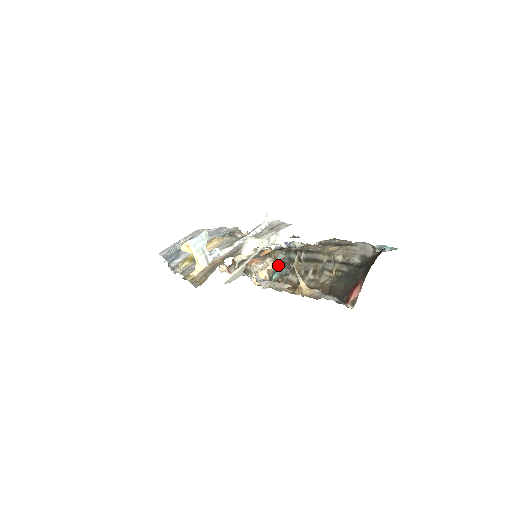
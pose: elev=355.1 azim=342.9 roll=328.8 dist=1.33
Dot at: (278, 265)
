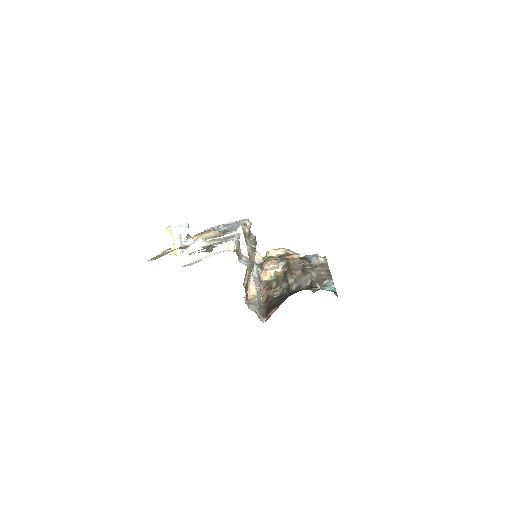
Dot at: occluded
